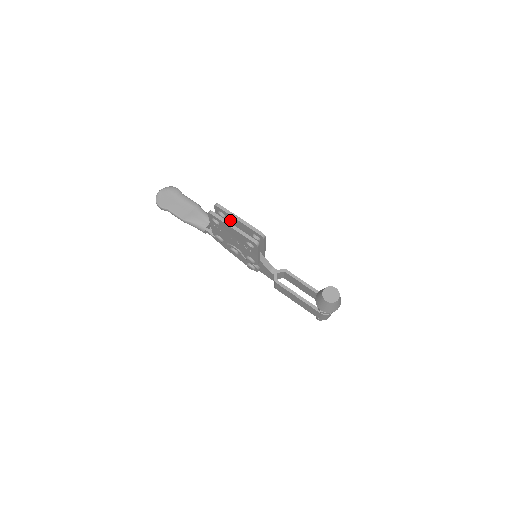
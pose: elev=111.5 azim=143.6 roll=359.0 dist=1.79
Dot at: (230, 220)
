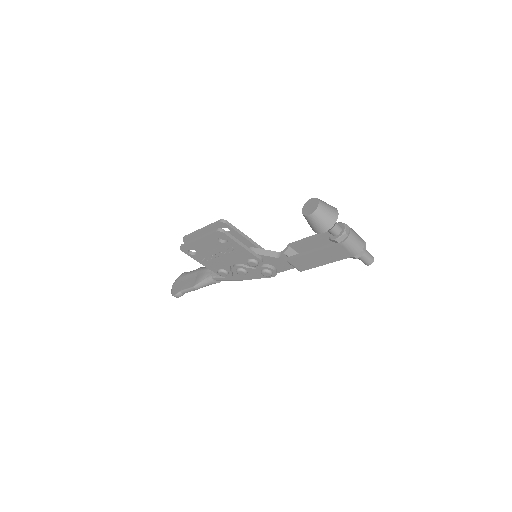
Dot at: occluded
